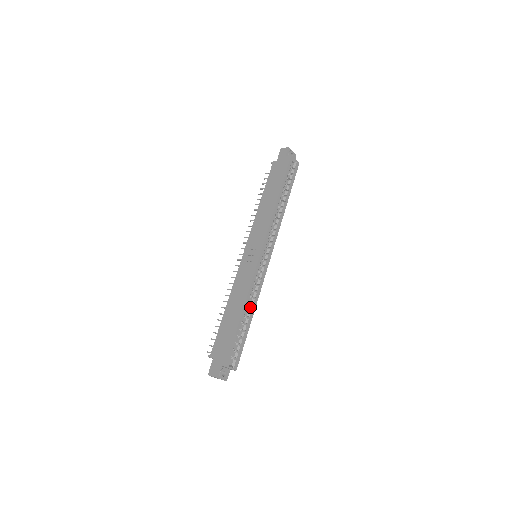
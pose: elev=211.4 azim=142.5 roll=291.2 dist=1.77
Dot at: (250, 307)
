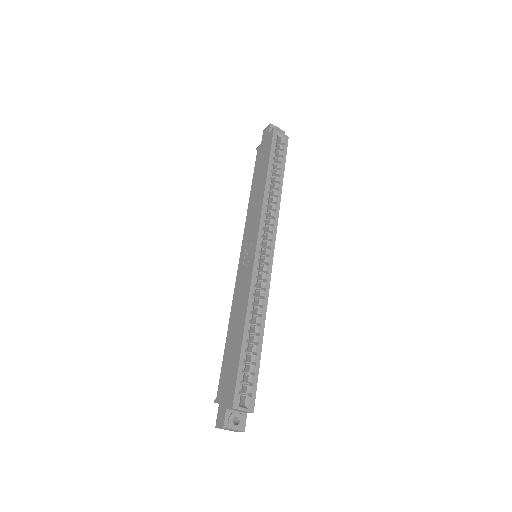
Dot at: (257, 320)
